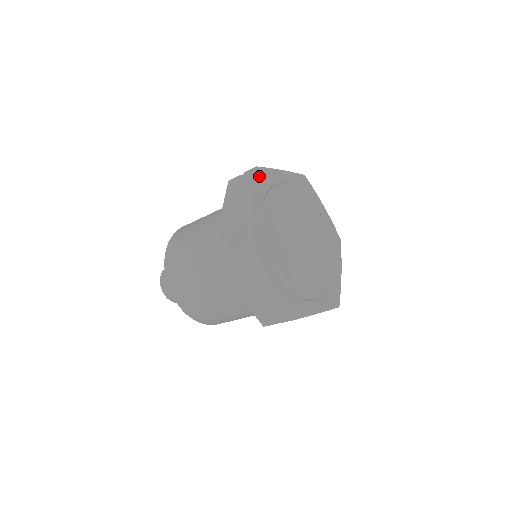
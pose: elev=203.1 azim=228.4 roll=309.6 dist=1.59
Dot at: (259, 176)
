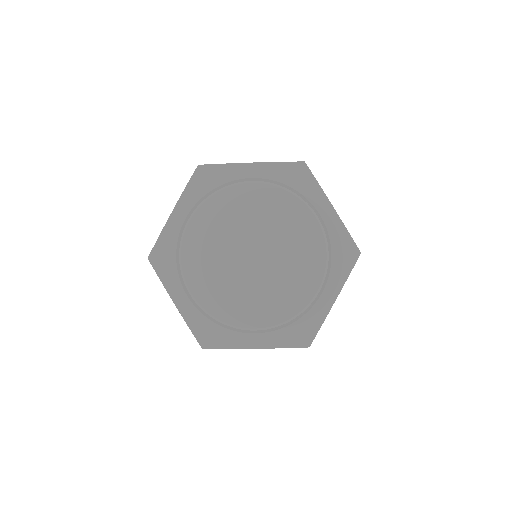
Dot at: (157, 266)
